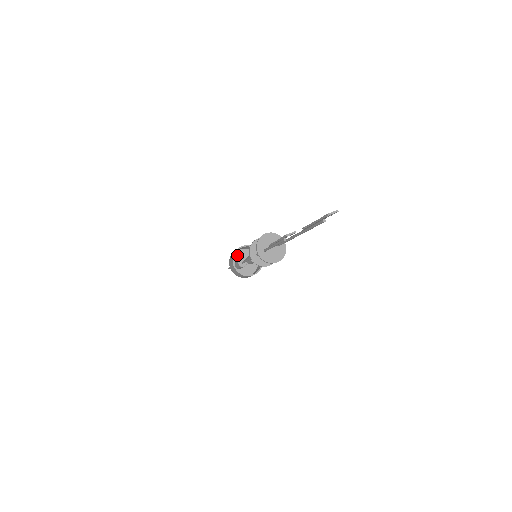
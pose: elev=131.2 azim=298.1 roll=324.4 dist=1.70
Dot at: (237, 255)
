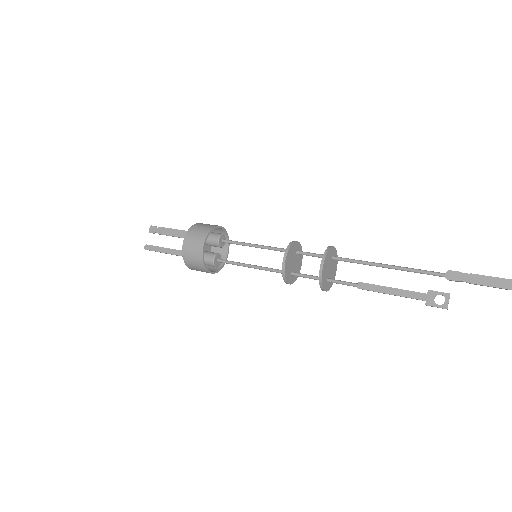
Dot at: occluded
